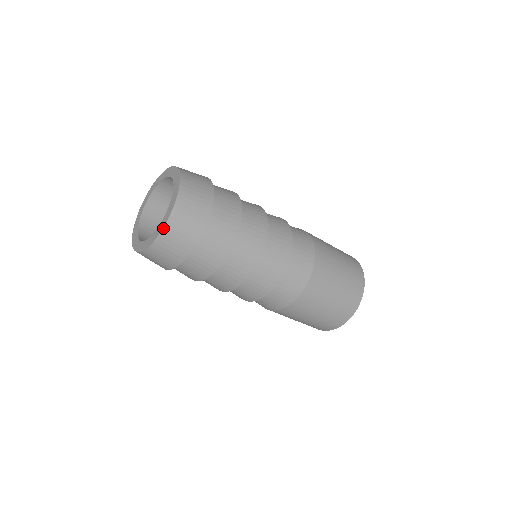
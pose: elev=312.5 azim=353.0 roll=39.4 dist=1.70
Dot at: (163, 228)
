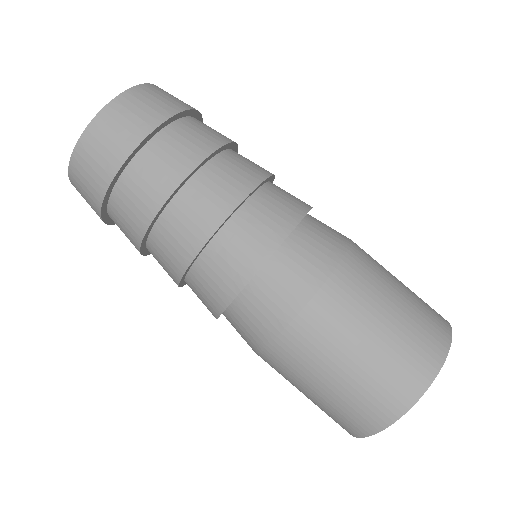
Dot at: (87, 126)
